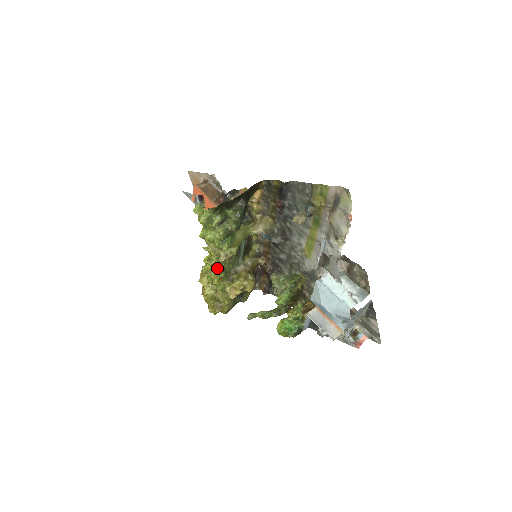
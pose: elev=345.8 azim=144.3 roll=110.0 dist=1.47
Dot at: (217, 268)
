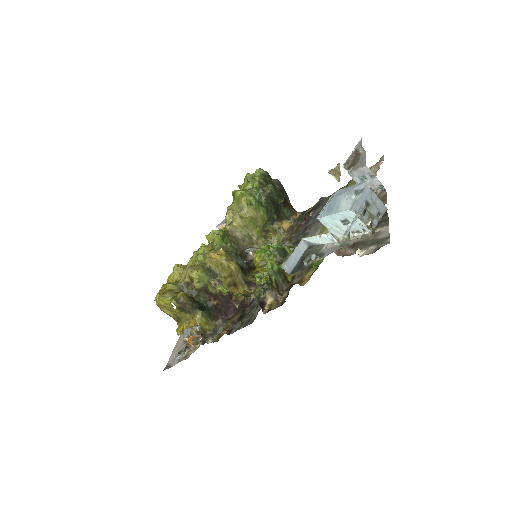
Dot at: (217, 234)
